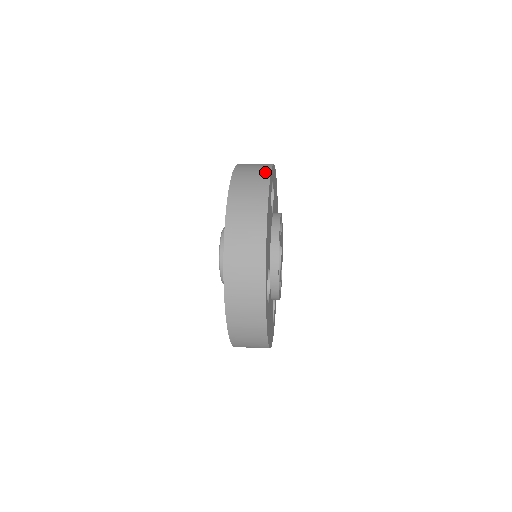
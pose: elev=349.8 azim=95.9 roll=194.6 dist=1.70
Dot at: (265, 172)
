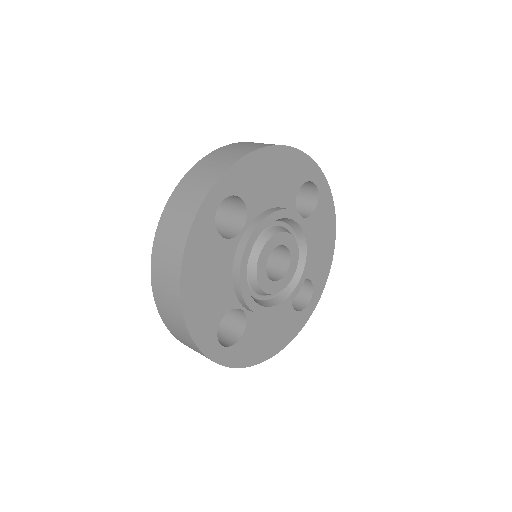
Dot at: (192, 211)
